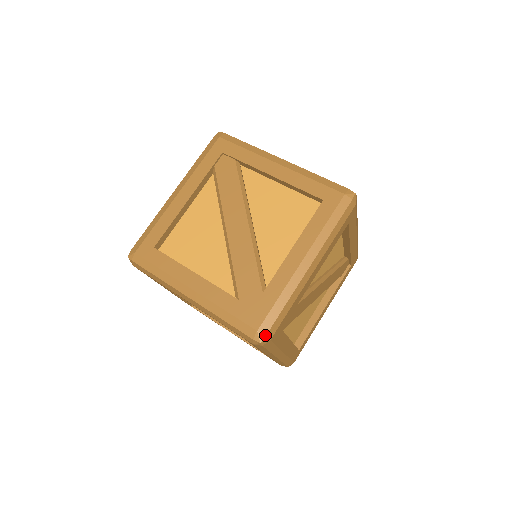
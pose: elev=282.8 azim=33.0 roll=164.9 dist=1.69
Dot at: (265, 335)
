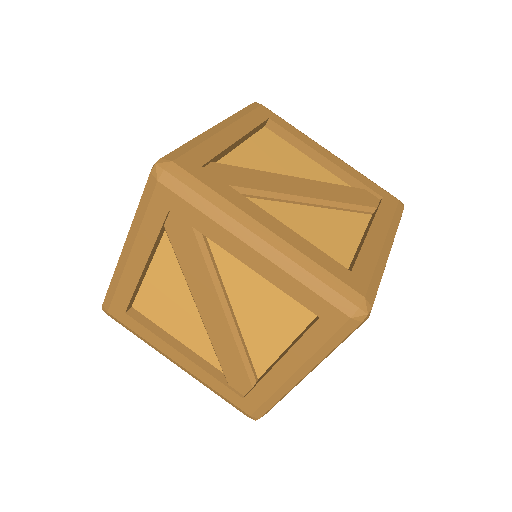
Dot at: (259, 418)
